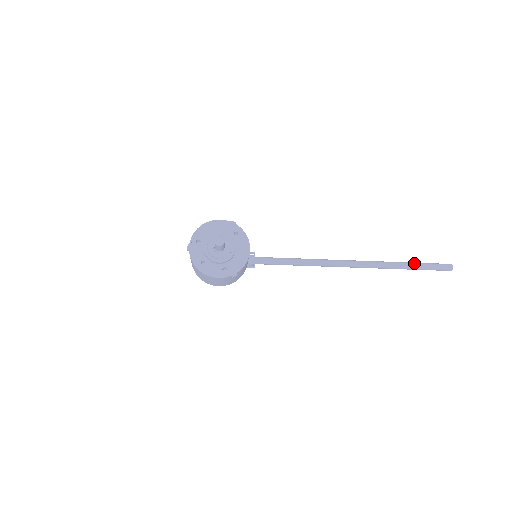
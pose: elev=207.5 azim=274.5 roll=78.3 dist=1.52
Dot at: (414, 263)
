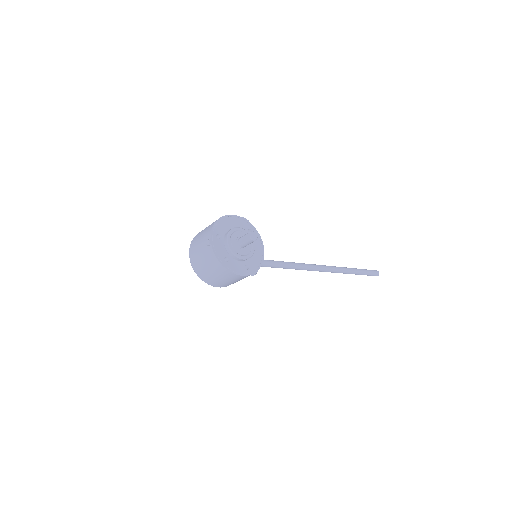
Dot at: (357, 269)
